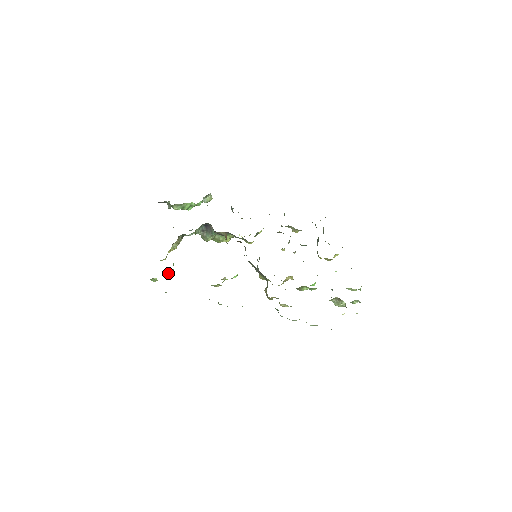
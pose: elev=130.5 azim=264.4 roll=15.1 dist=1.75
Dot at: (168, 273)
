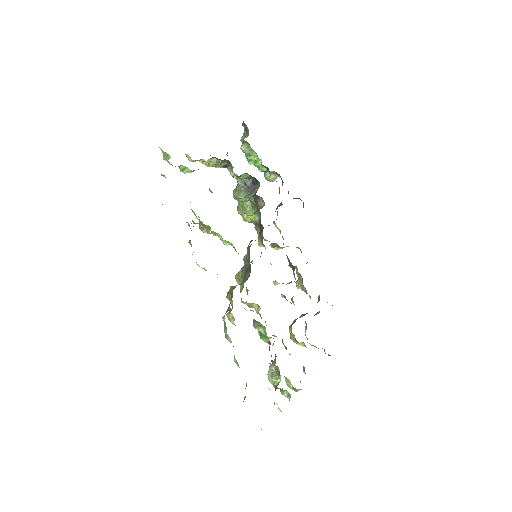
Dot at: (182, 169)
